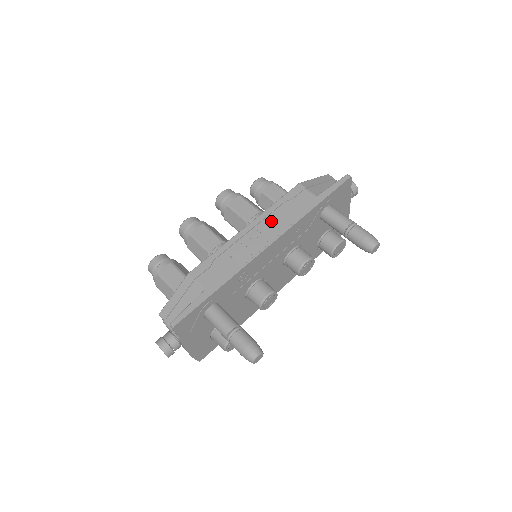
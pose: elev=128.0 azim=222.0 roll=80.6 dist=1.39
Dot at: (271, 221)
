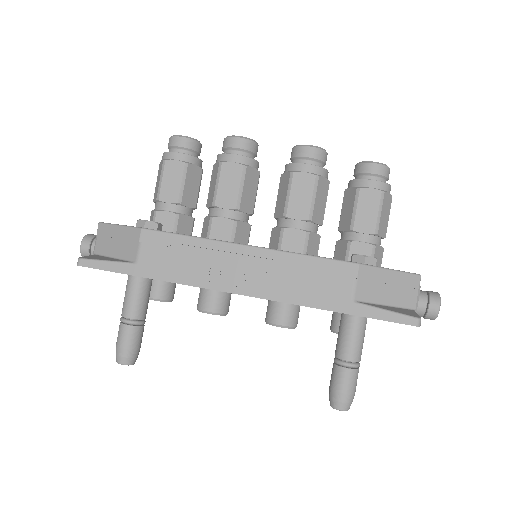
Dot at: (275, 270)
